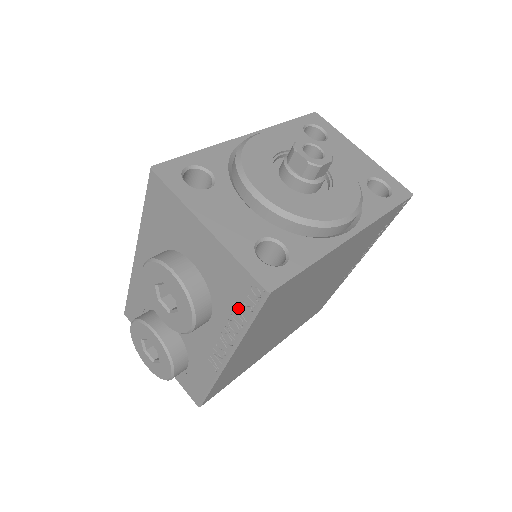
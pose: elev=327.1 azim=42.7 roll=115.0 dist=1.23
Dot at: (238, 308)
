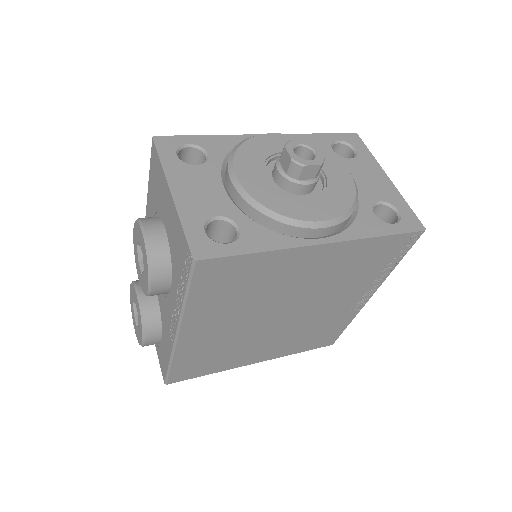
Dot at: (182, 277)
